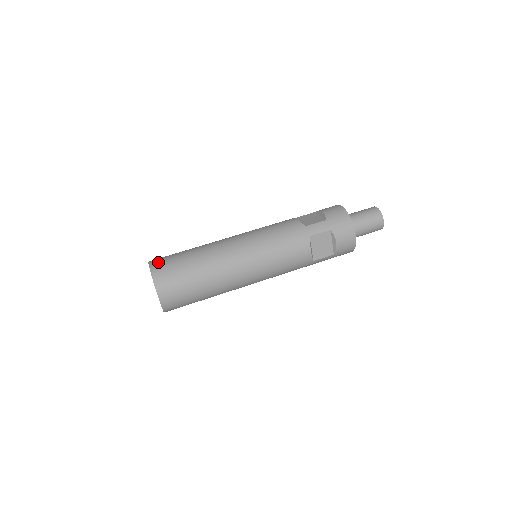
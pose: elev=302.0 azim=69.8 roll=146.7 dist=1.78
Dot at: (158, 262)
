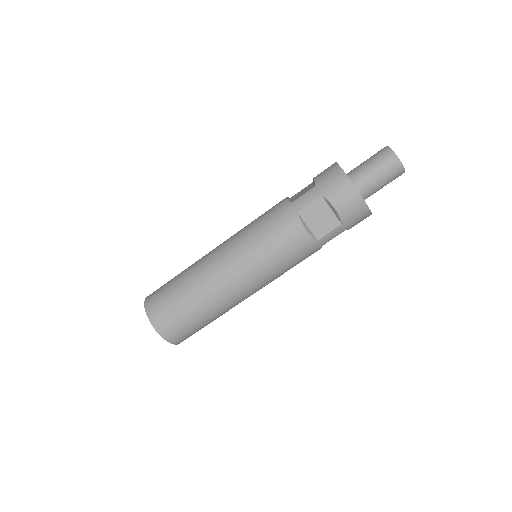
Dot at: (167, 329)
